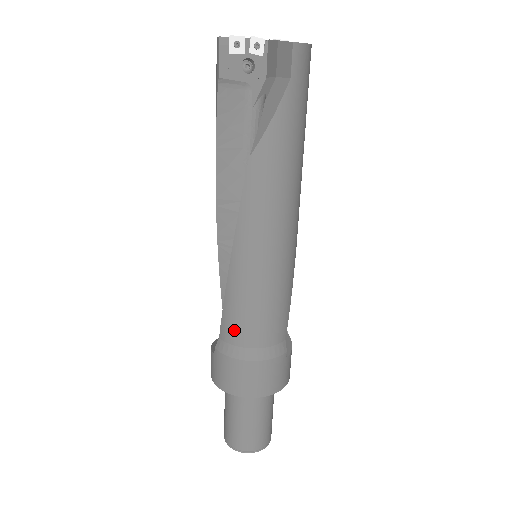
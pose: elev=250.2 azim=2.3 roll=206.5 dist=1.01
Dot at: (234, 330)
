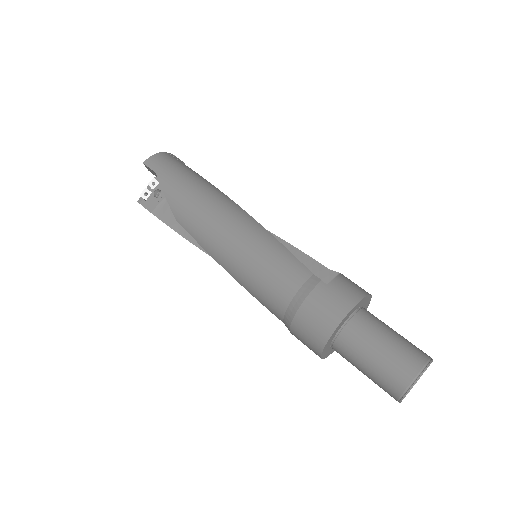
Dot at: (273, 306)
